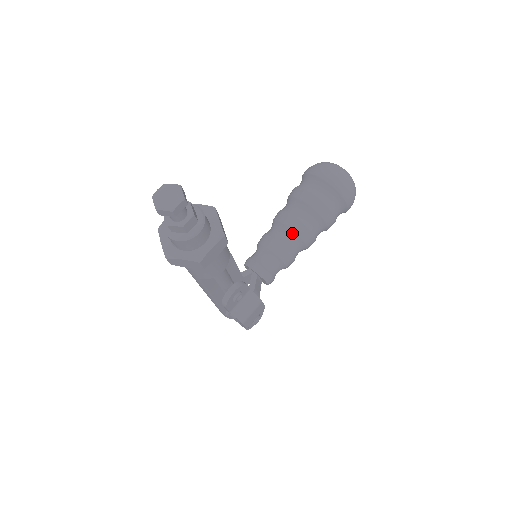
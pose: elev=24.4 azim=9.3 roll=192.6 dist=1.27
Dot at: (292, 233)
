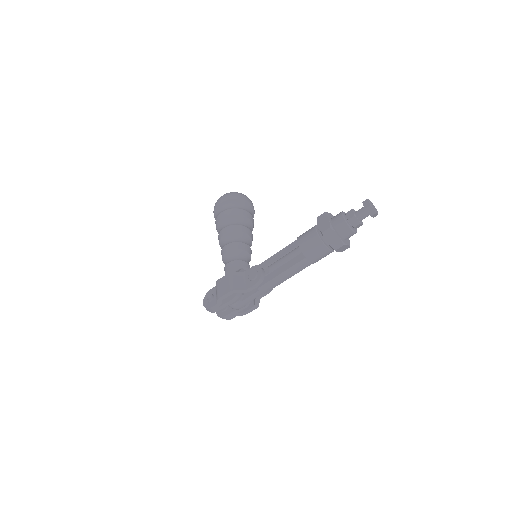
Dot at: (251, 240)
